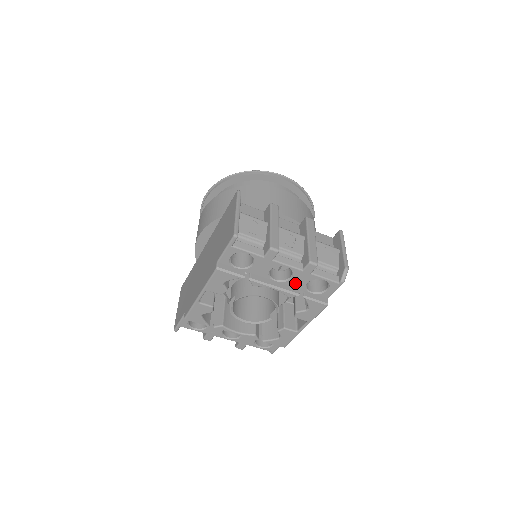
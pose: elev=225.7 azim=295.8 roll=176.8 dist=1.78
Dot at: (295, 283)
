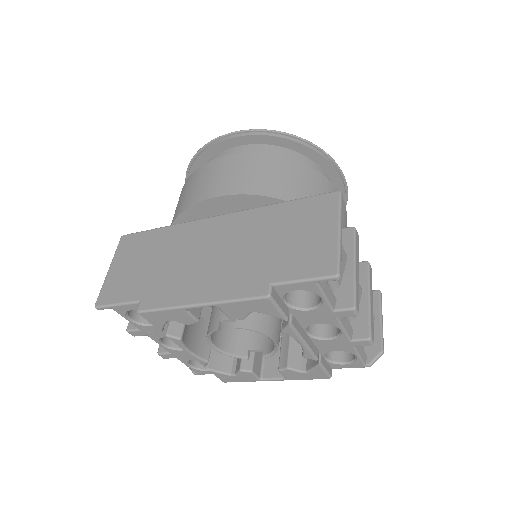
Dot at: (324, 345)
